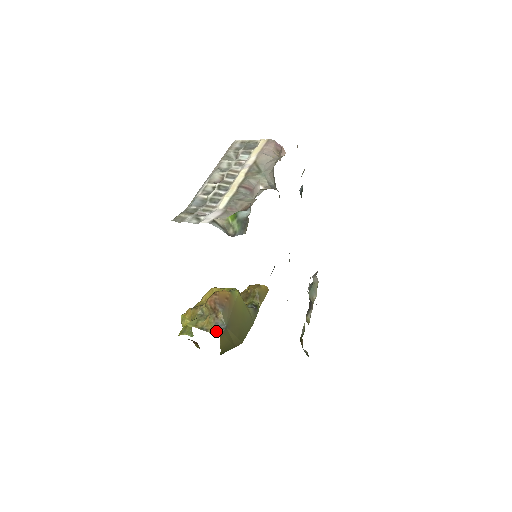
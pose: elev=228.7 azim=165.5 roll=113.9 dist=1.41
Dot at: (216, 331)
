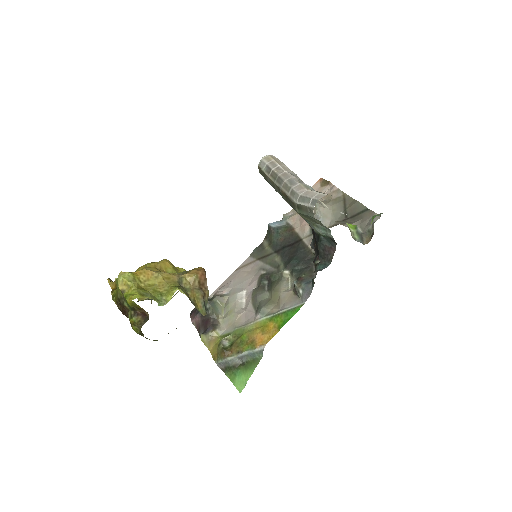
Dot at: (203, 310)
